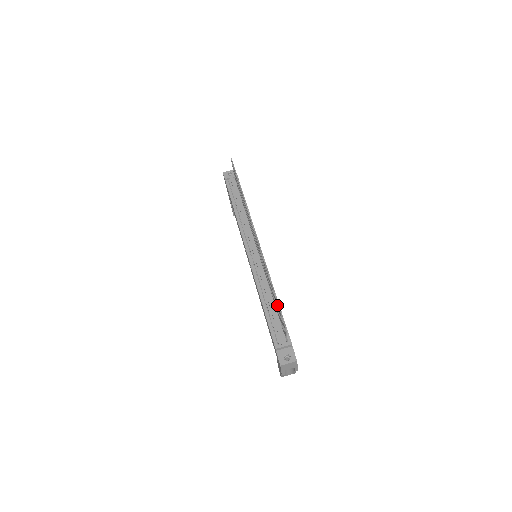
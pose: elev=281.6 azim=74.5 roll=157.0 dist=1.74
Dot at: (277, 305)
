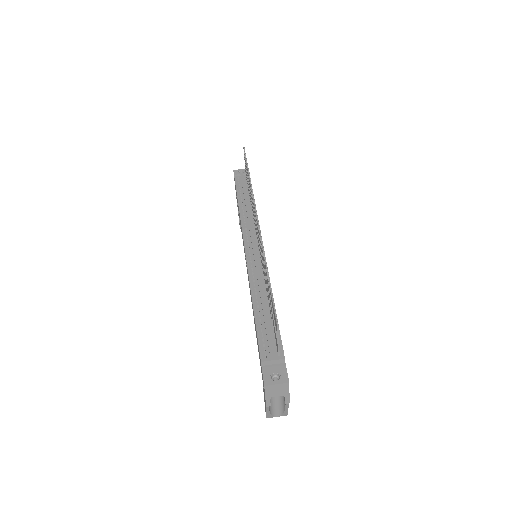
Dot at: (271, 300)
